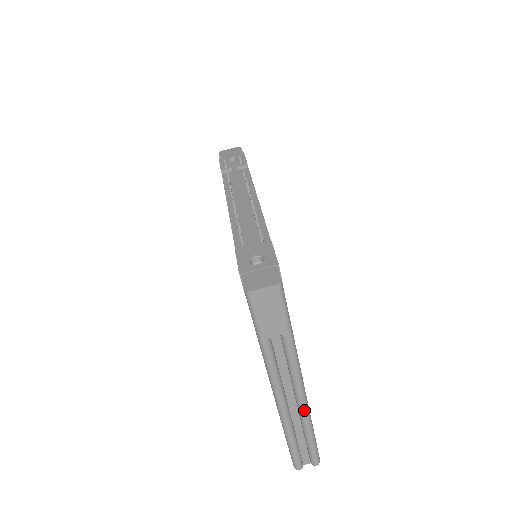
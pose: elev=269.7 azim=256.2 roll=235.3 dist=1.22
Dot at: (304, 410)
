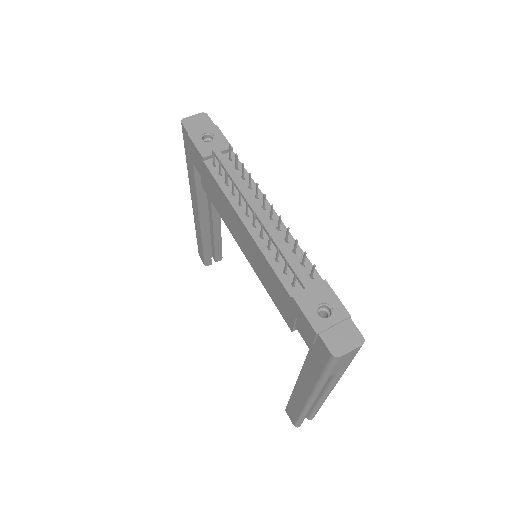
Dot at: occluded
